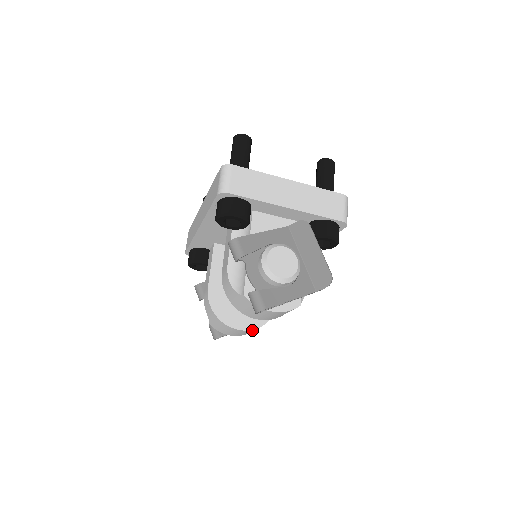
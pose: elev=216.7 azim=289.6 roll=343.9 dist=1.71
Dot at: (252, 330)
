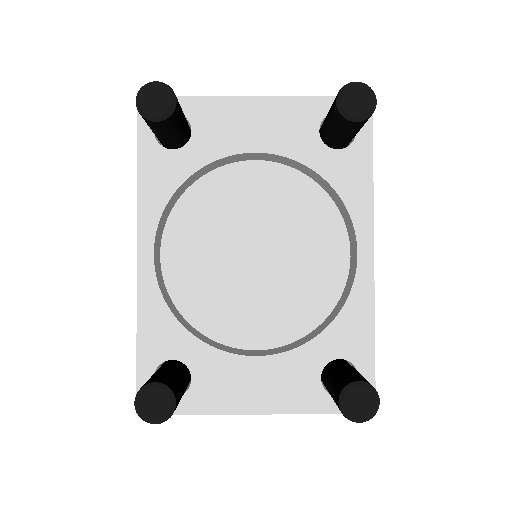
Dot at: occluded
